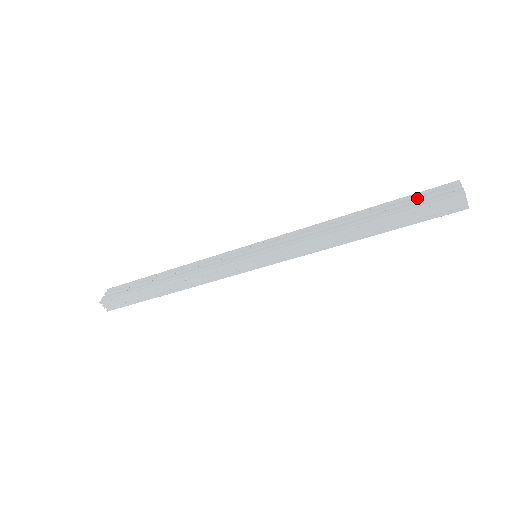
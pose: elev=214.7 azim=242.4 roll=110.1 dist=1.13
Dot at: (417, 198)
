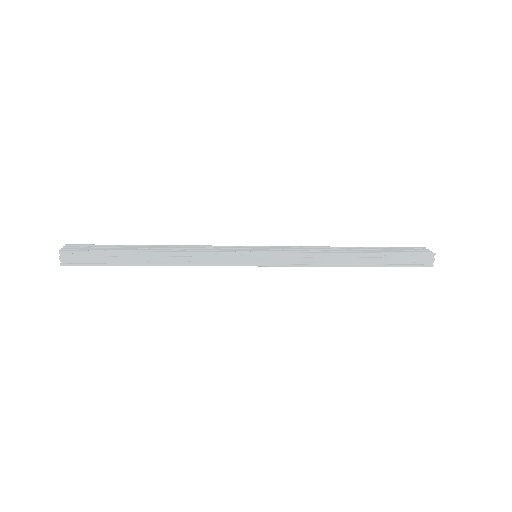
Dot at: (399, 249)
